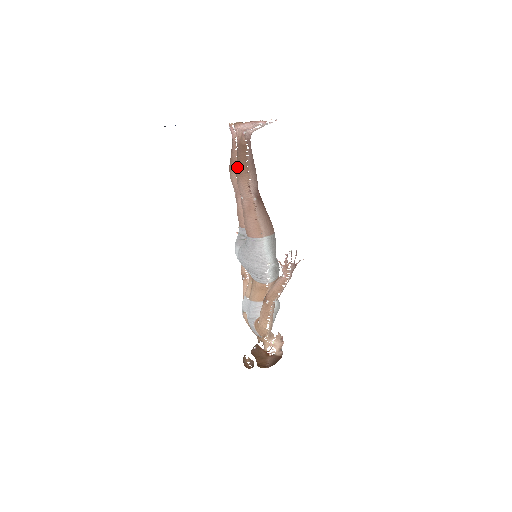
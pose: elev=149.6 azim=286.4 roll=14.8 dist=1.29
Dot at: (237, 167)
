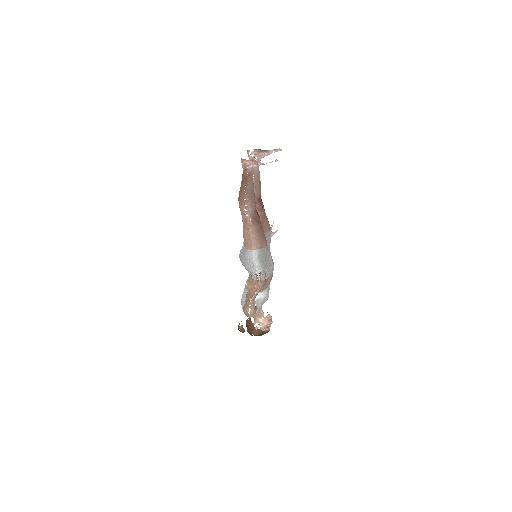
Dot at: (239, 192)
